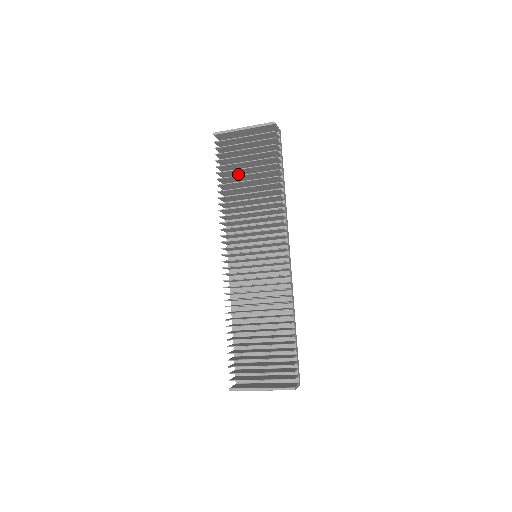
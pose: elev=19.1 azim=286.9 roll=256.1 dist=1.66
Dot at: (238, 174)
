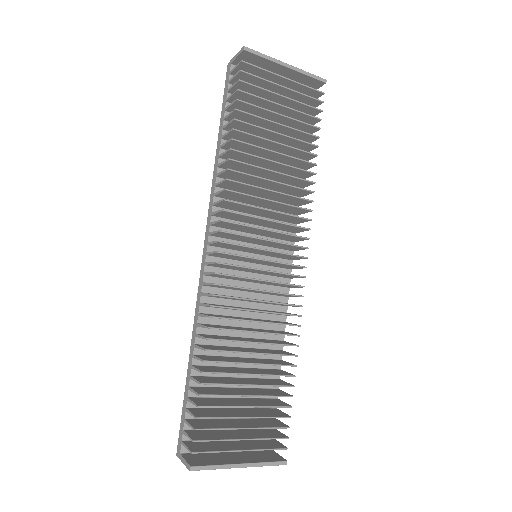
Dot at: occluded
